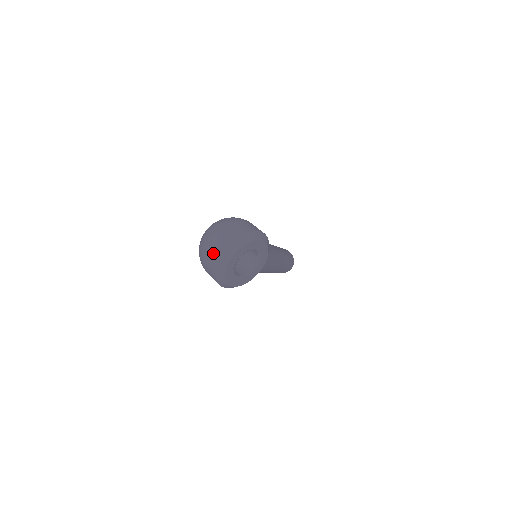
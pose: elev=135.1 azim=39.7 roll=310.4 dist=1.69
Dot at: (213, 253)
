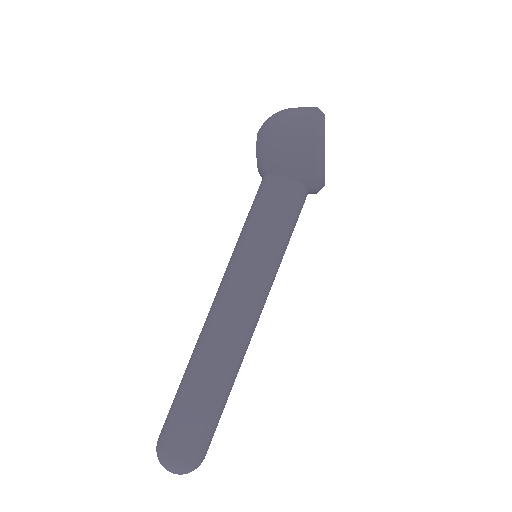
Dot at: occluded
